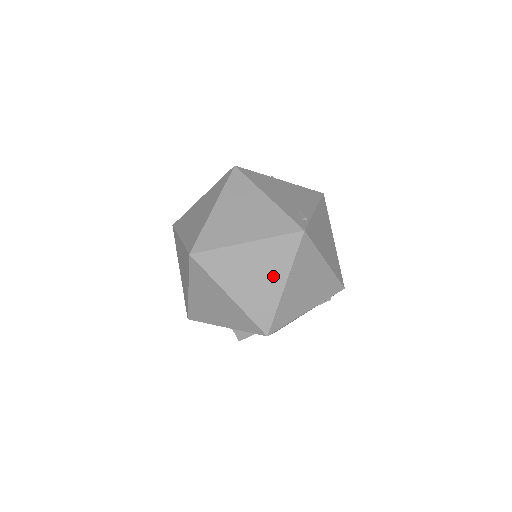
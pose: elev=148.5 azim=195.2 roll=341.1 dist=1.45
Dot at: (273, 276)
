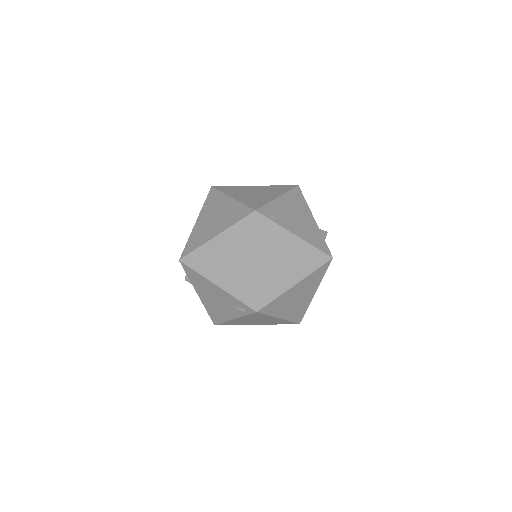
Dot at: (218, 226)
